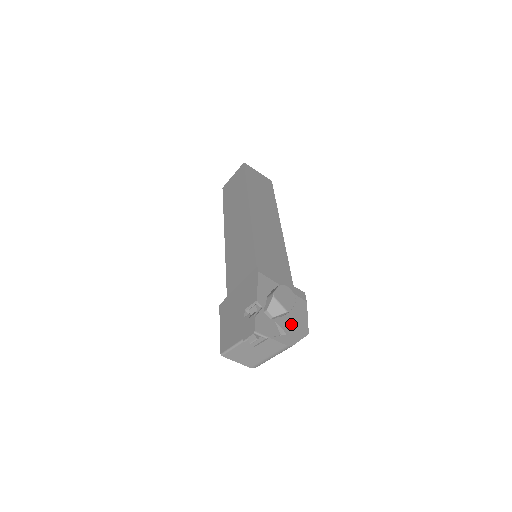
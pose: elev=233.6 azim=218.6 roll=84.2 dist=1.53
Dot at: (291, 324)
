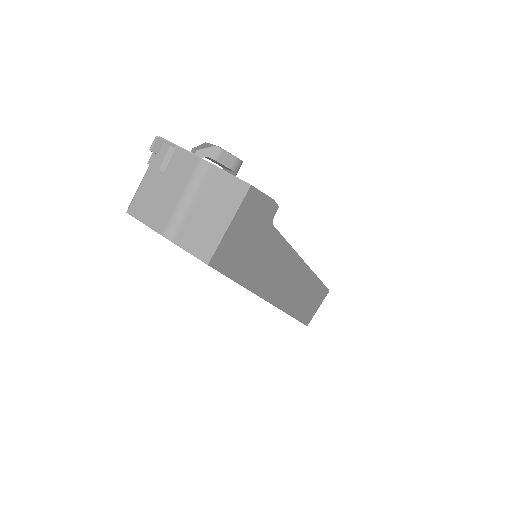
Dot at: occluded
